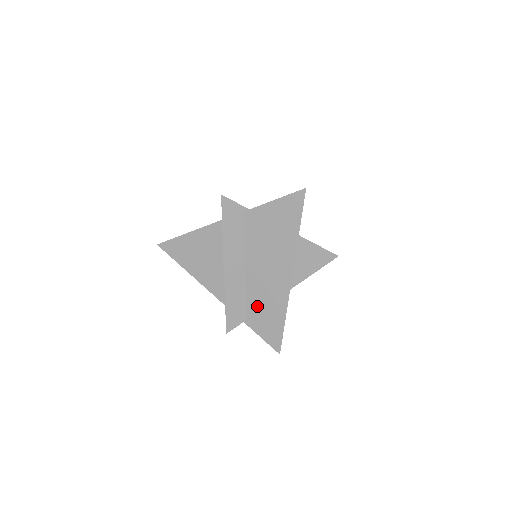
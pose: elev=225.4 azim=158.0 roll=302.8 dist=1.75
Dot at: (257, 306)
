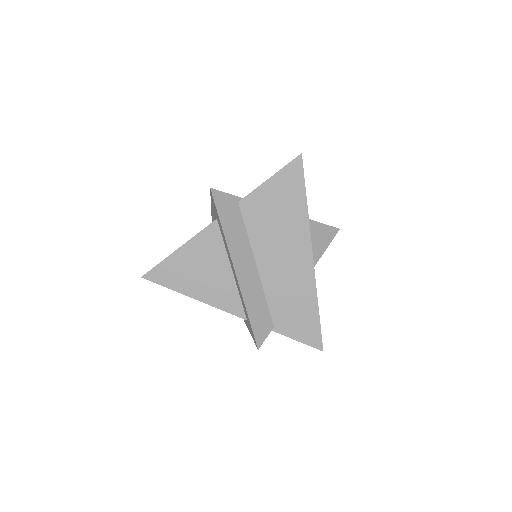
Dot at: (282, 305)
